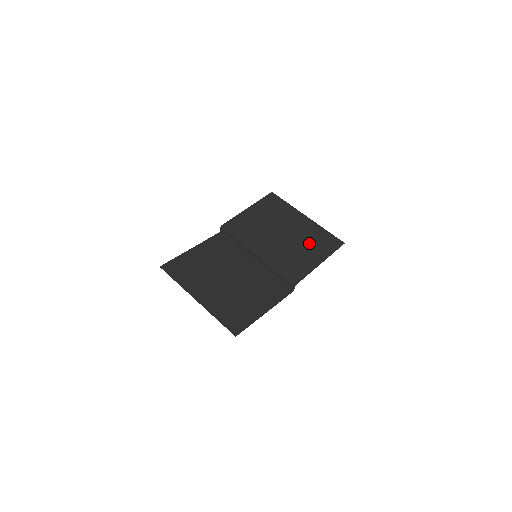
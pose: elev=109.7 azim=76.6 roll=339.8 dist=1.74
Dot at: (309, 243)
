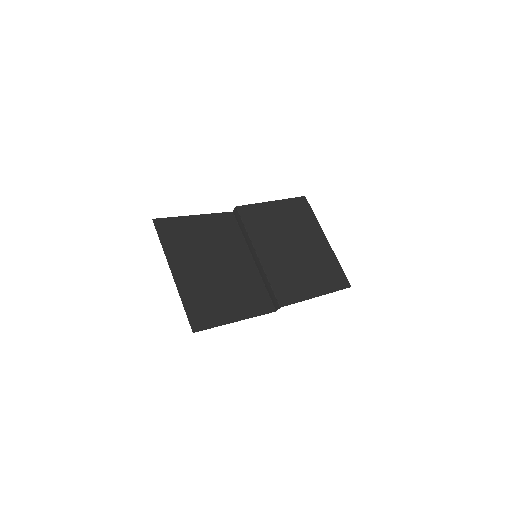
Dot at: (316, 269)
